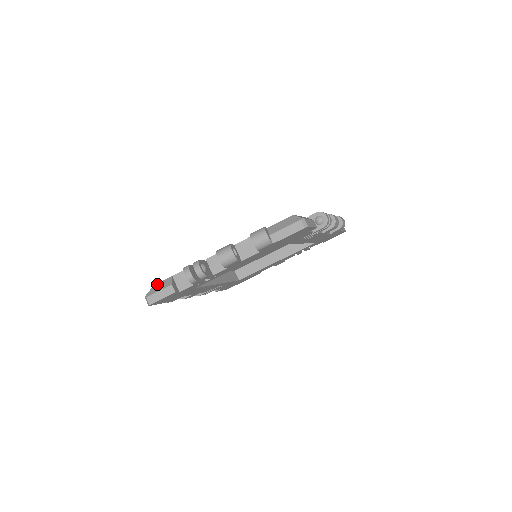
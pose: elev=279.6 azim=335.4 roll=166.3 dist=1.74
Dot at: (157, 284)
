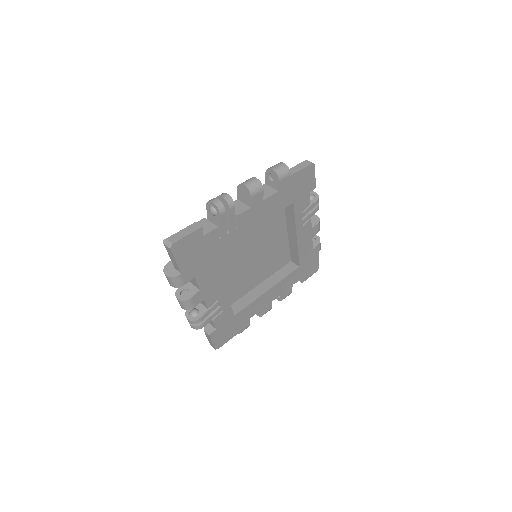
Dot at: occluded
